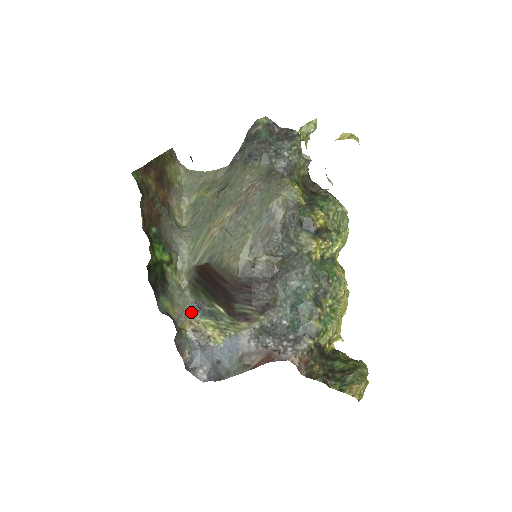
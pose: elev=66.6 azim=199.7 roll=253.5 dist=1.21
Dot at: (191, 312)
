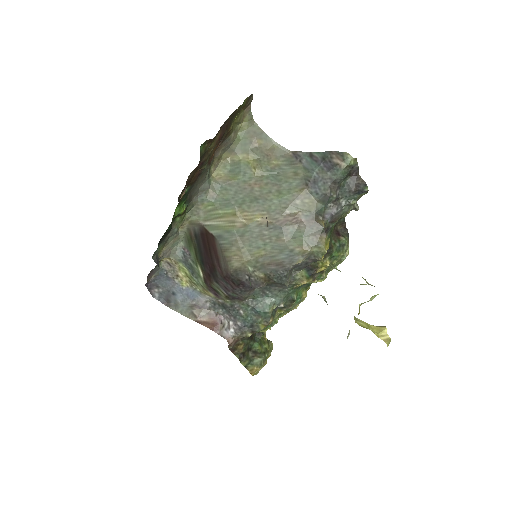
Dot at: (175, 253)
